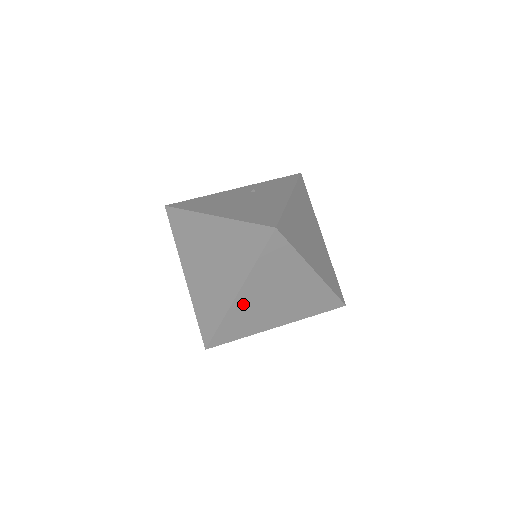
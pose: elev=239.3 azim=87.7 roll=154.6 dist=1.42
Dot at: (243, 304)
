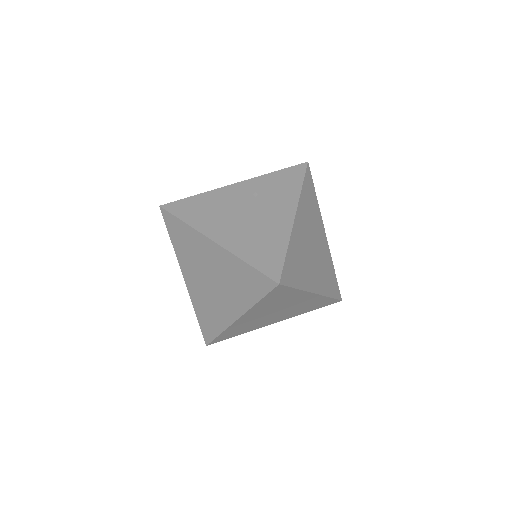
Dot at: (243, 321)
